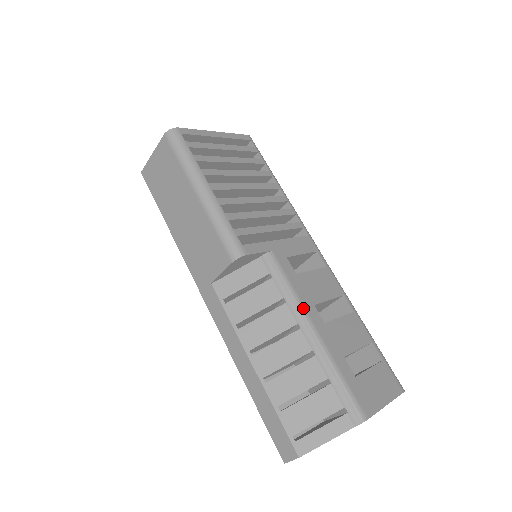
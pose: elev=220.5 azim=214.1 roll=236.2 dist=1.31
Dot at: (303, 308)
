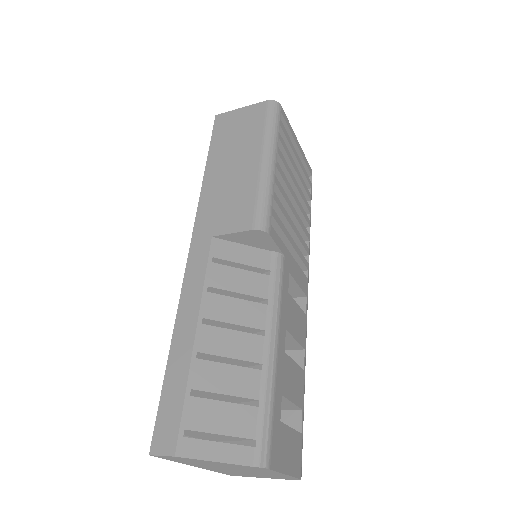
Dot at: (279, 321)
